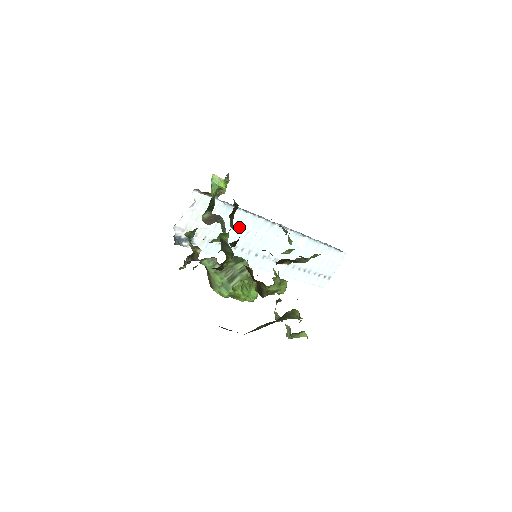
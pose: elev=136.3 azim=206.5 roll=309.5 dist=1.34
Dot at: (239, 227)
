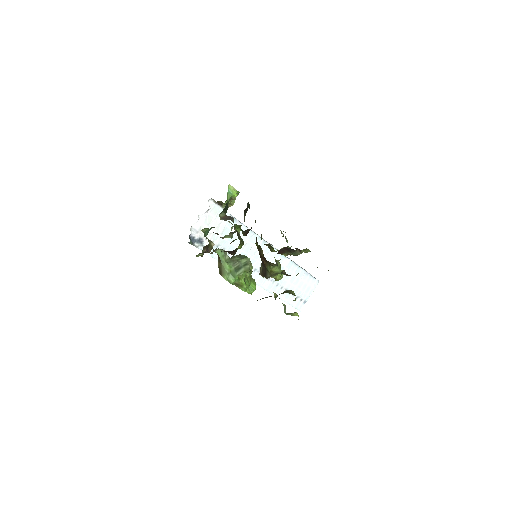
Dot at: occluded
